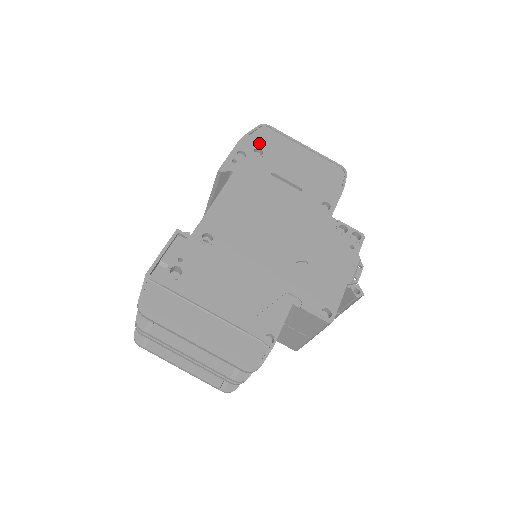
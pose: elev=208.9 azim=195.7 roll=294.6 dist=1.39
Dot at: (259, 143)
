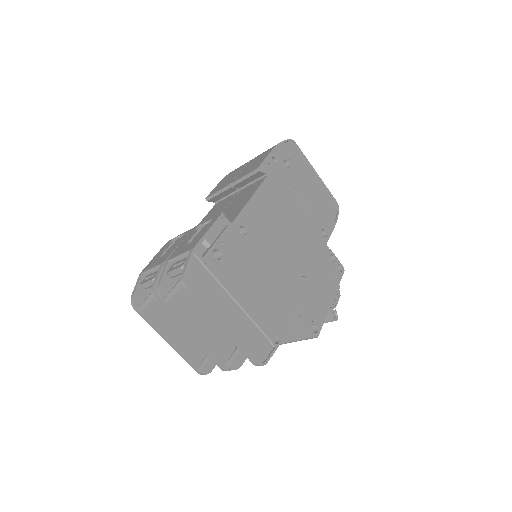
Dot at: (287, 156)
